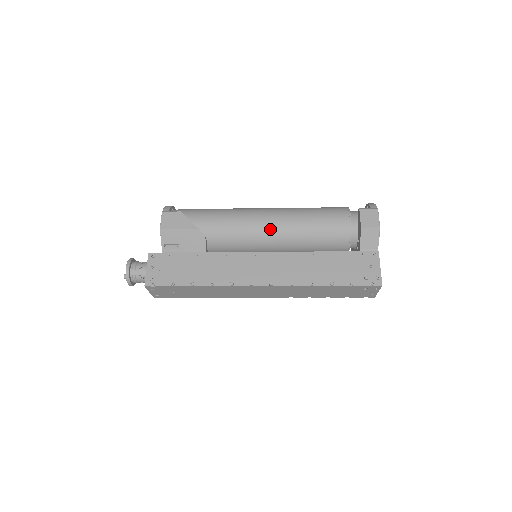
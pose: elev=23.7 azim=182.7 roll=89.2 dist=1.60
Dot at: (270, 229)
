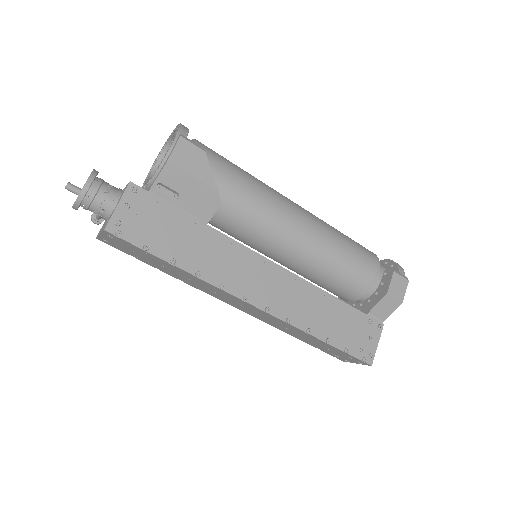
Dot at: (295, 238)
